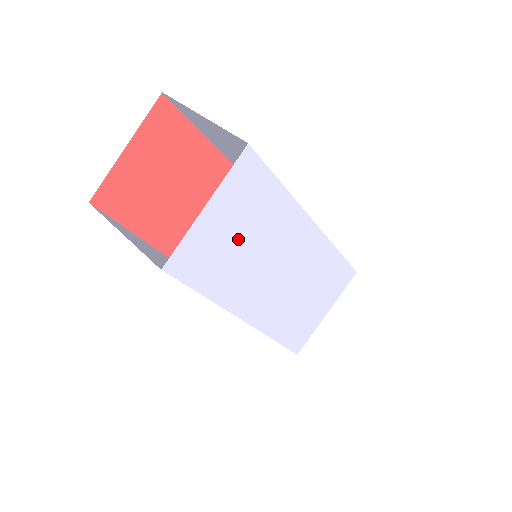
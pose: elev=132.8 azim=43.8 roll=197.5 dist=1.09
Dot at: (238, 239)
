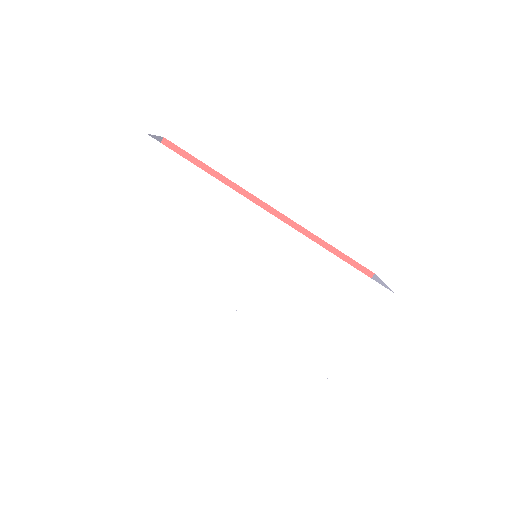
Dot at: (168, 205)
